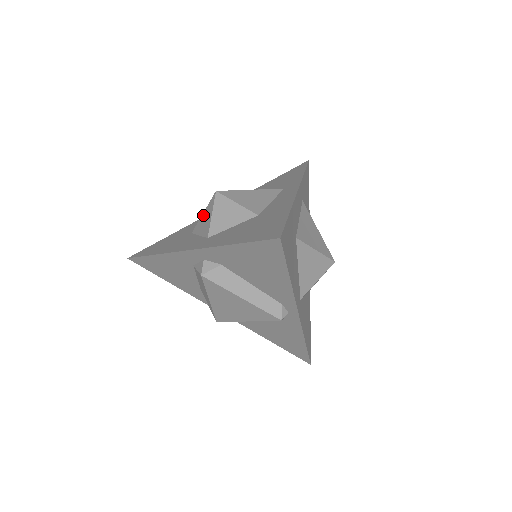
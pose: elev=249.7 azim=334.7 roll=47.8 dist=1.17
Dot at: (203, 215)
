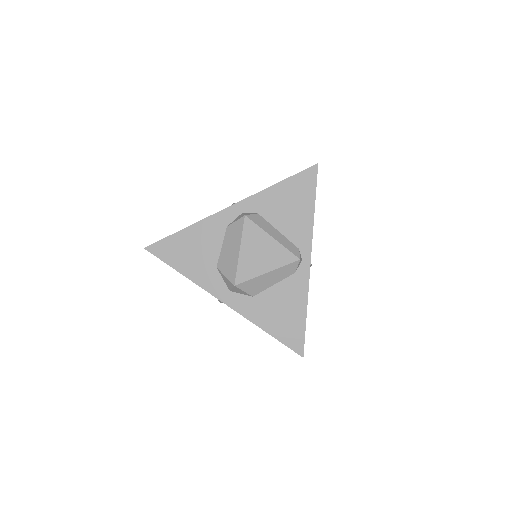
Dot at: occluded
